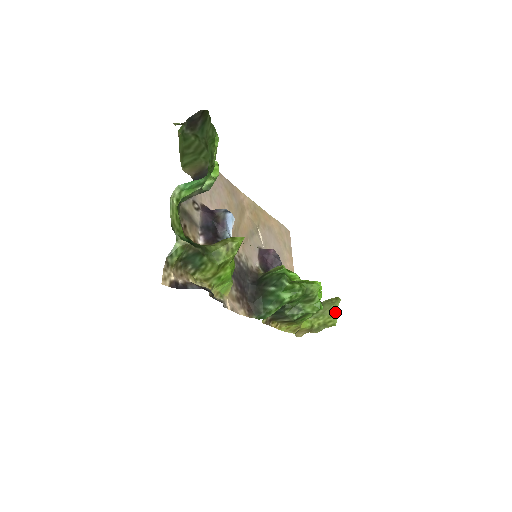
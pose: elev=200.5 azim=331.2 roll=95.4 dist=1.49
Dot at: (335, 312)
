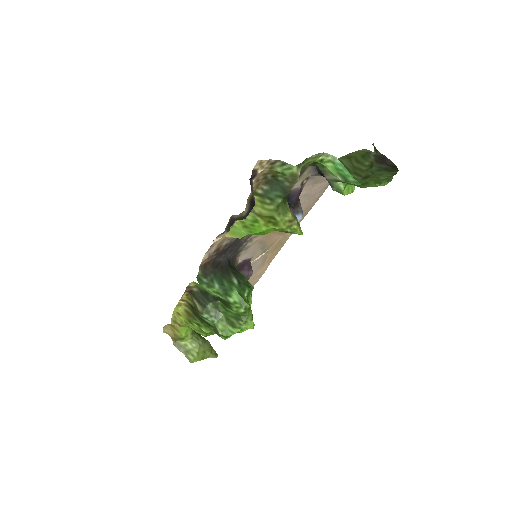
Dot at: (203, 357)
